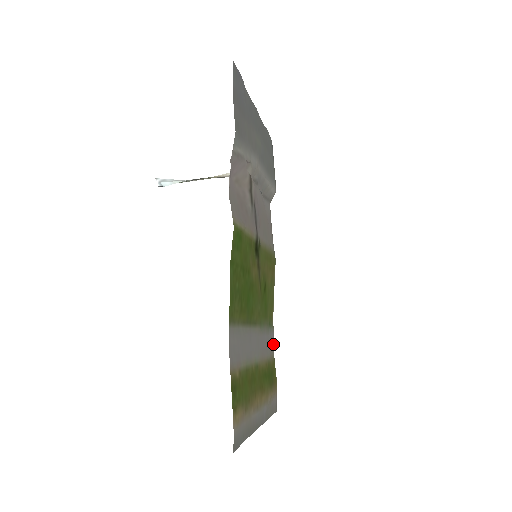
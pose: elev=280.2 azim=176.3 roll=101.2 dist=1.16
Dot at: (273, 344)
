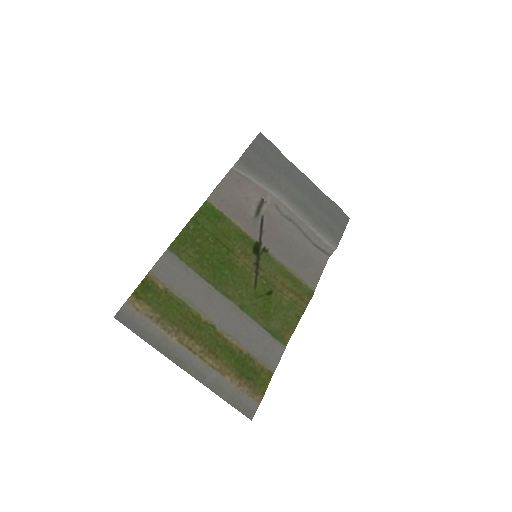
Dot at: (276, 358)
